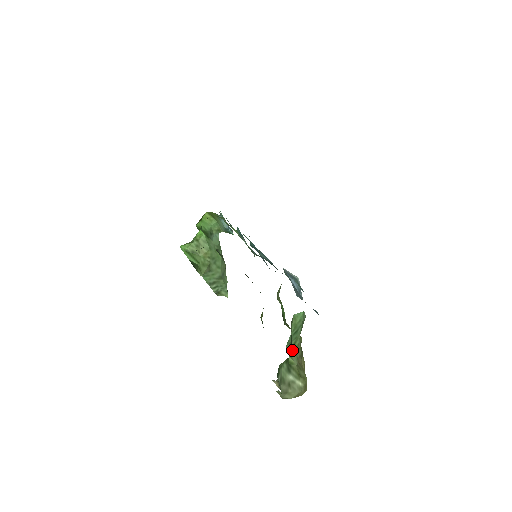
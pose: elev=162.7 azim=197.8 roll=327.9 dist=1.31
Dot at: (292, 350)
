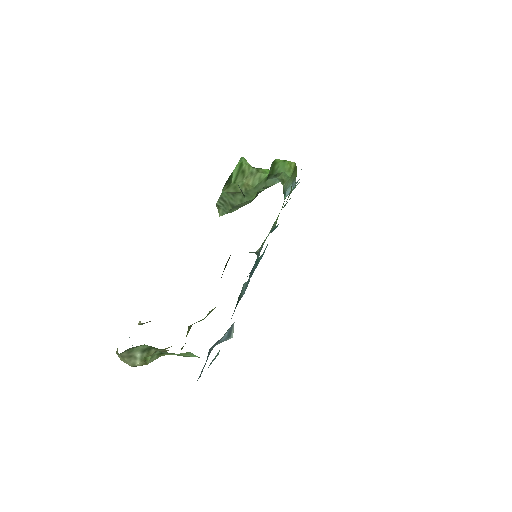
Dot at: (160, 354)
